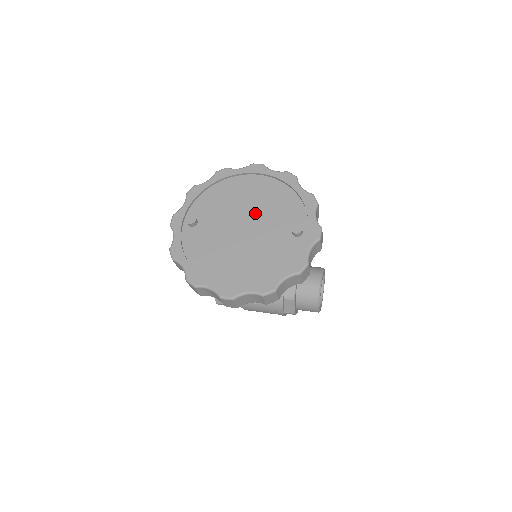
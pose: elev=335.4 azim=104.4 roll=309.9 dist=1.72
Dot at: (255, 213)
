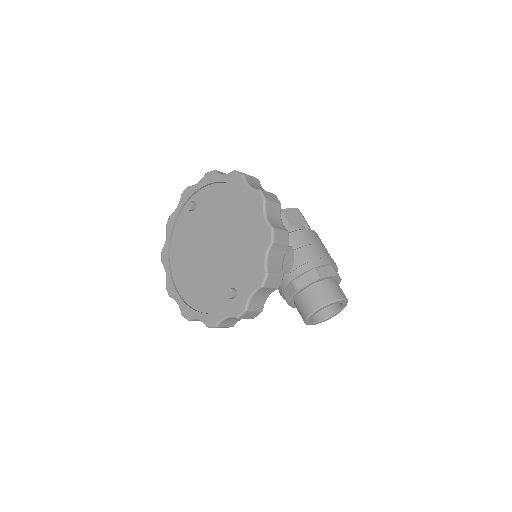
Dot at: (226, 243)
